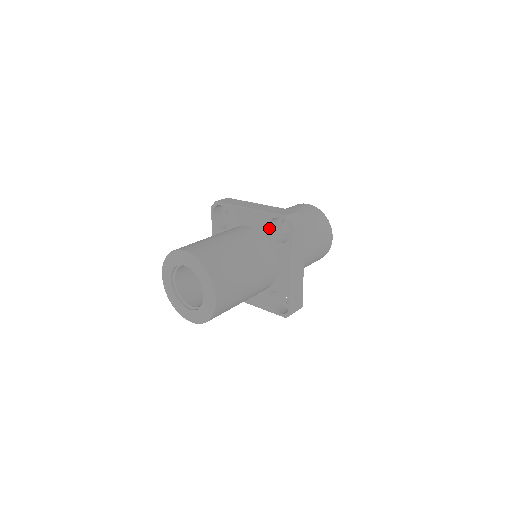
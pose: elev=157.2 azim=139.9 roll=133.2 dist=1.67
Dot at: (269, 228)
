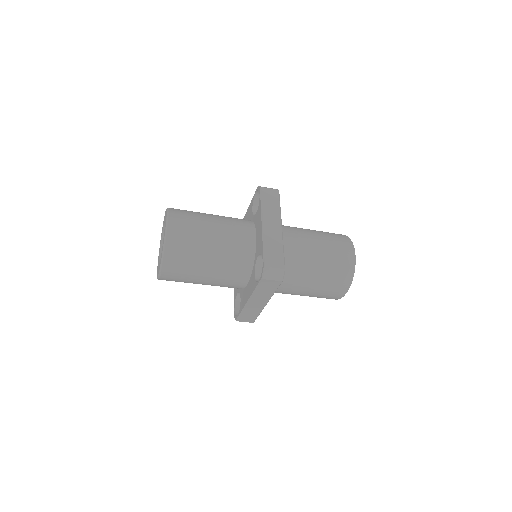
Dot at: (254, 211)
